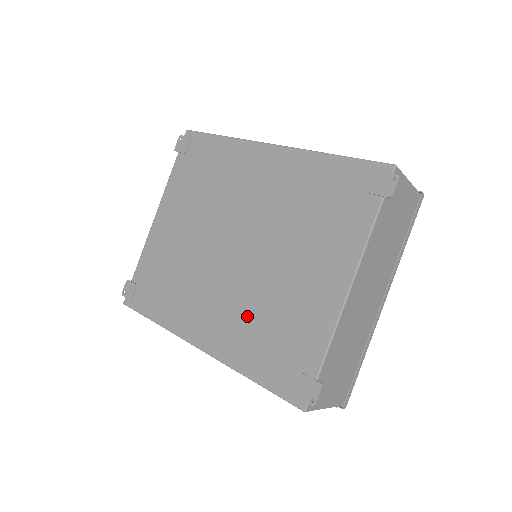
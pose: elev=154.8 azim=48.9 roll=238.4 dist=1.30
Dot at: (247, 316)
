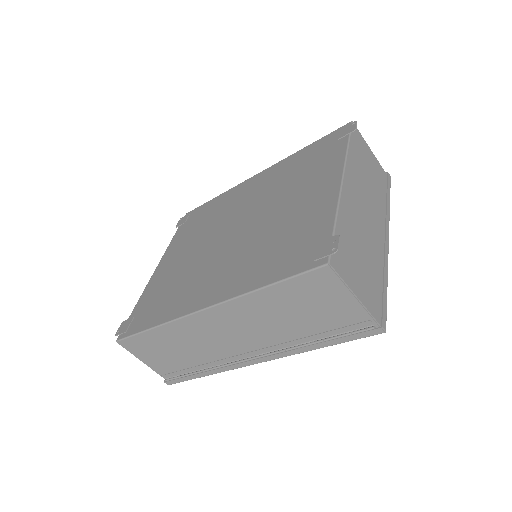
Dot at: (252, 254)
